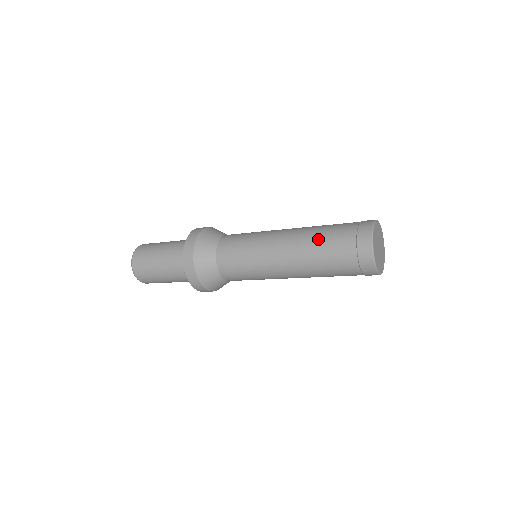
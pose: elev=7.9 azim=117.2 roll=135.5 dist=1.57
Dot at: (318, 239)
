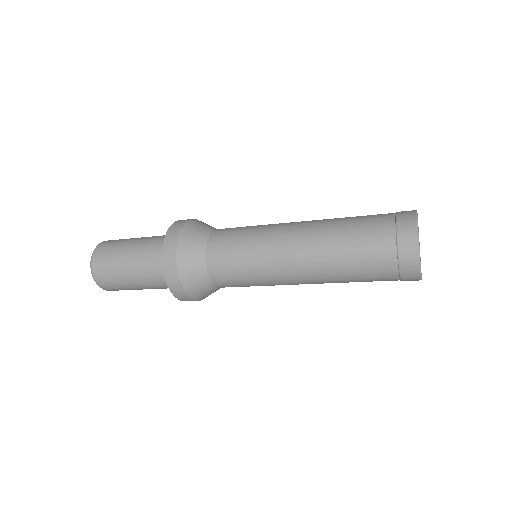
Dot at: (344, 243)
